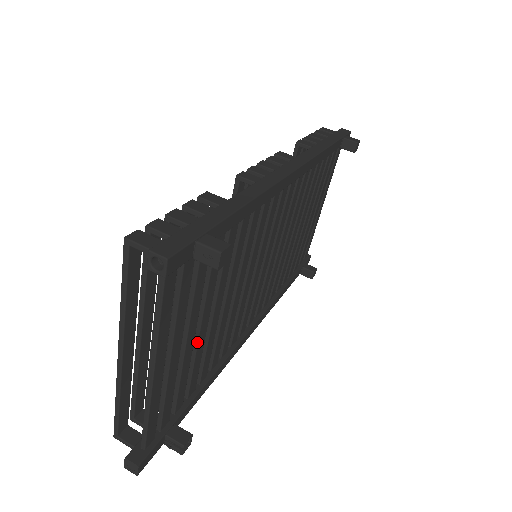
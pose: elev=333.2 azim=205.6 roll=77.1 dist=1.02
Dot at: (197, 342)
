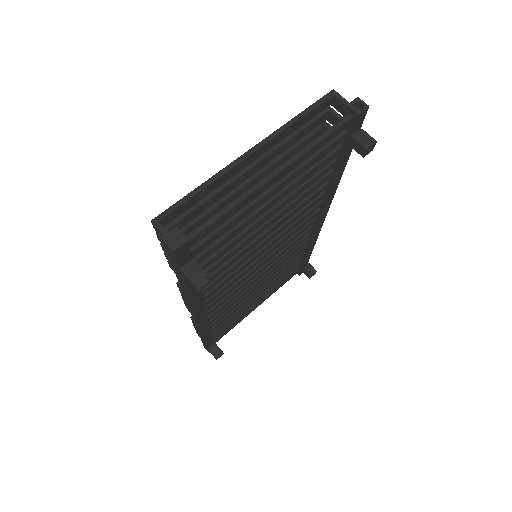
Dot at: (255, 223)
